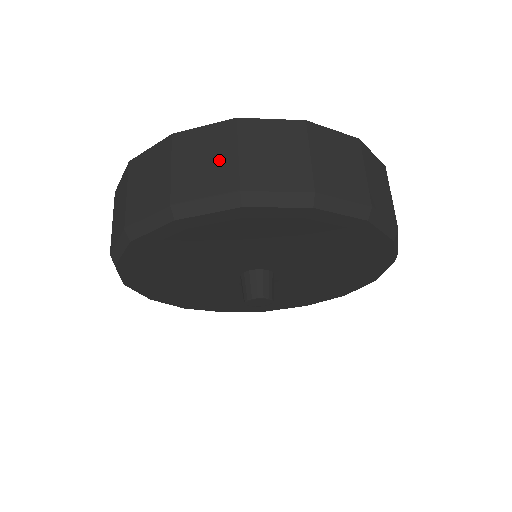
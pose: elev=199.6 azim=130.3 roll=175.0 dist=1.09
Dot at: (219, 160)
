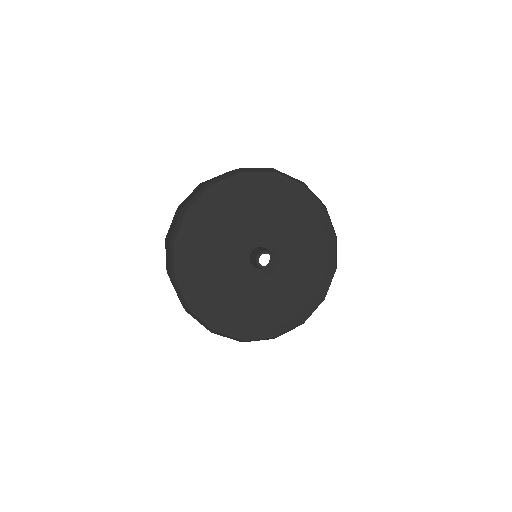
Dot at: occluded
